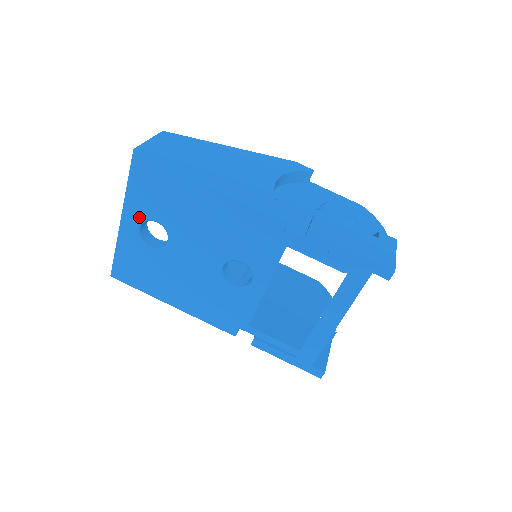
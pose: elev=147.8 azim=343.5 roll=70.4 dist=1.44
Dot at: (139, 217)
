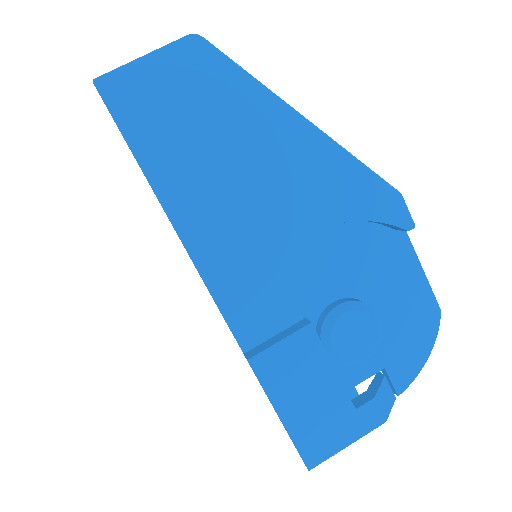
Dot at: occluded
